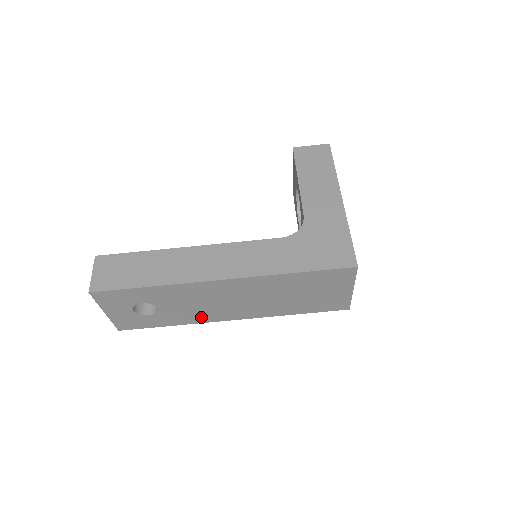
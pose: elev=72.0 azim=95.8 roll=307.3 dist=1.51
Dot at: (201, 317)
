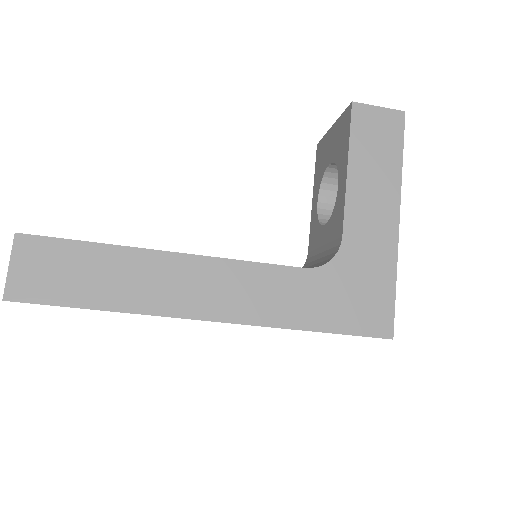
Dot at: occluded
